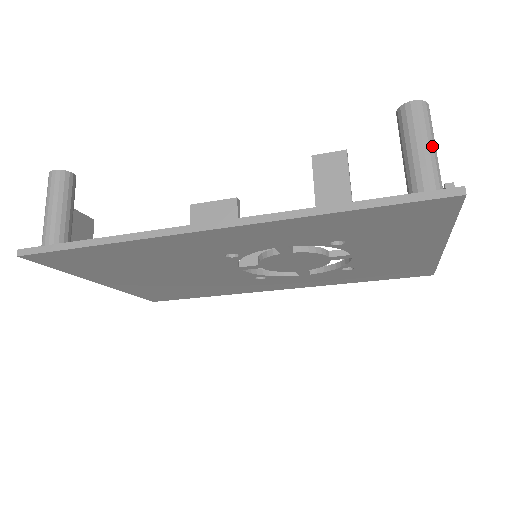
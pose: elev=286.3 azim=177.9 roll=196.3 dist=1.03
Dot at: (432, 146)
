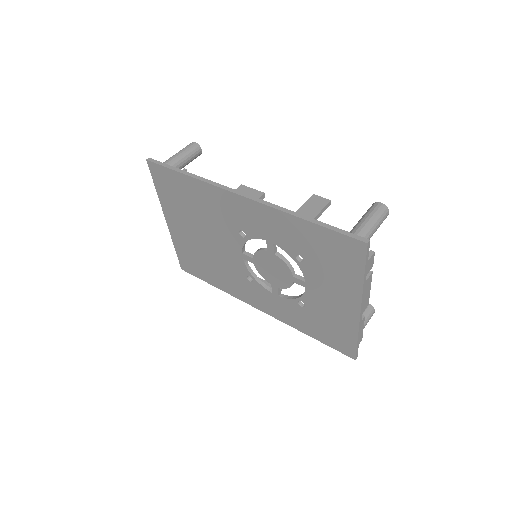
Dot at: (373, 224)
